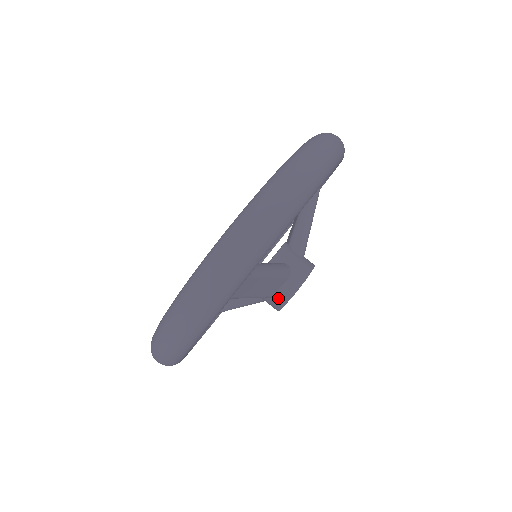
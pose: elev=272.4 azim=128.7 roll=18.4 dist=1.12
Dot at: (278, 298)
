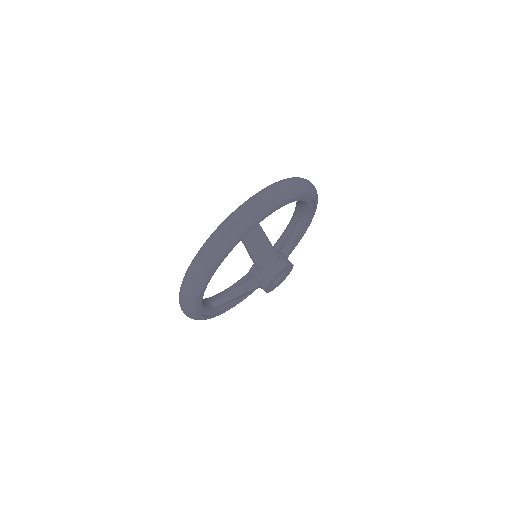
Dot at: (269, 274)
